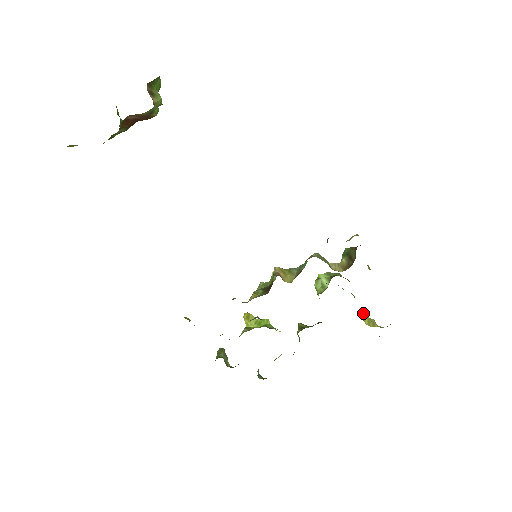
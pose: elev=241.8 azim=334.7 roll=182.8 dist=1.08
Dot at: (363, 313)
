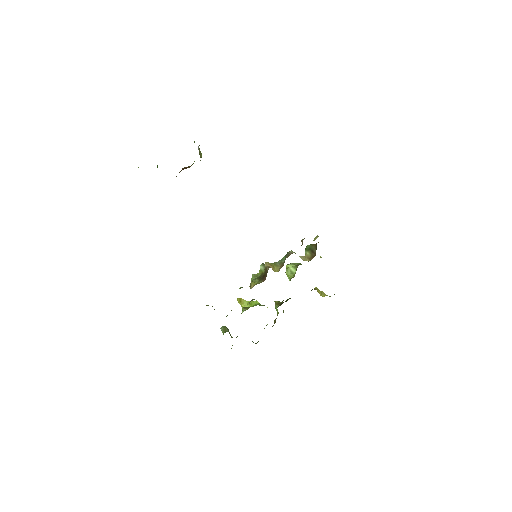
Dot at: (317, 288)
